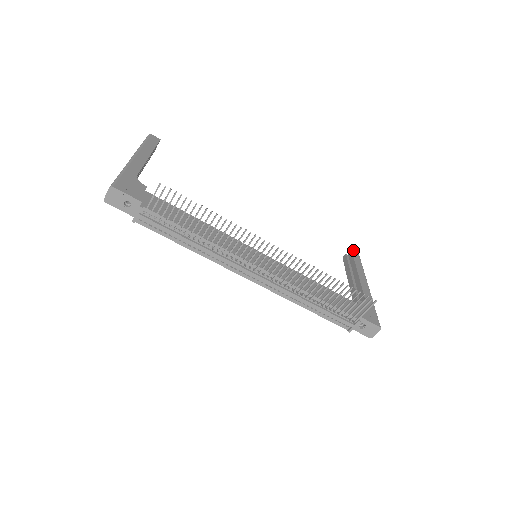
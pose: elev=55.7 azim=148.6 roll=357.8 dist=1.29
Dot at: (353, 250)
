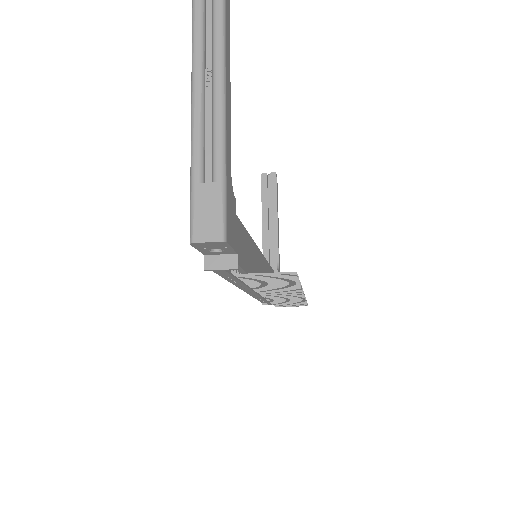
Dot at: occluded
